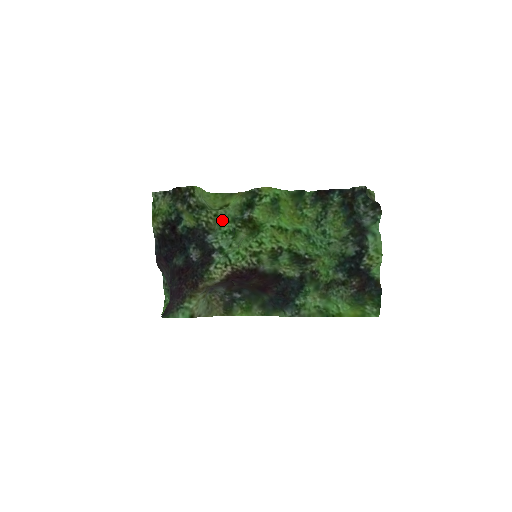
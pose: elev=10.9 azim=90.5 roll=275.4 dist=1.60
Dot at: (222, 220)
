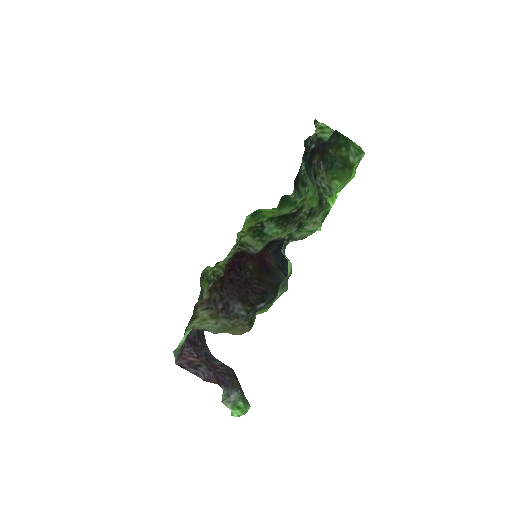
Dot at: occluded
